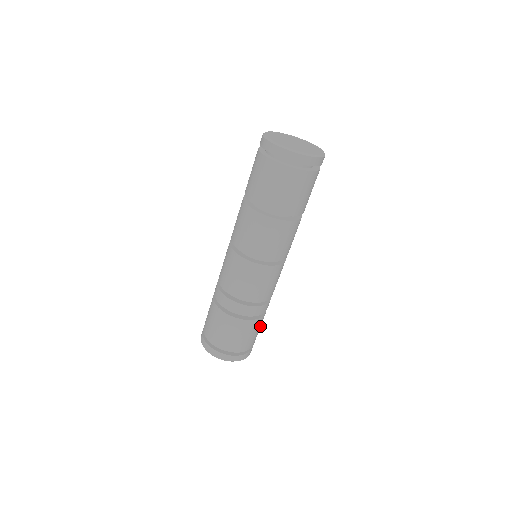
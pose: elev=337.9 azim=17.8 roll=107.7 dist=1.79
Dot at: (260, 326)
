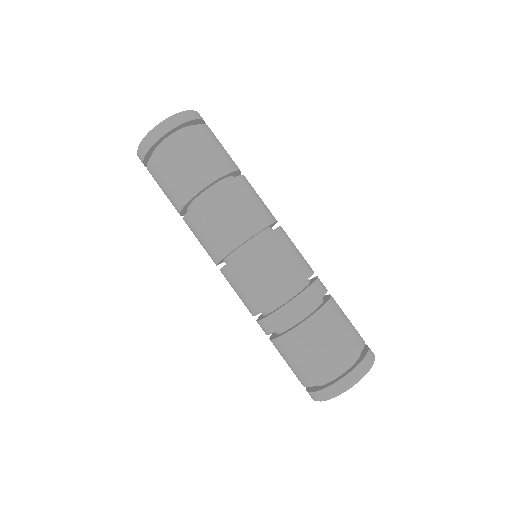
Dot at: occluded
